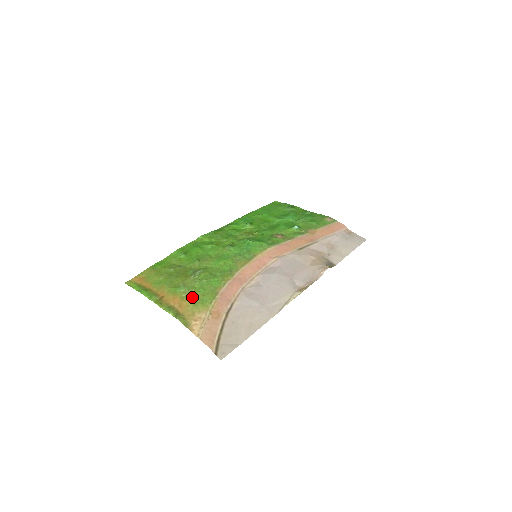
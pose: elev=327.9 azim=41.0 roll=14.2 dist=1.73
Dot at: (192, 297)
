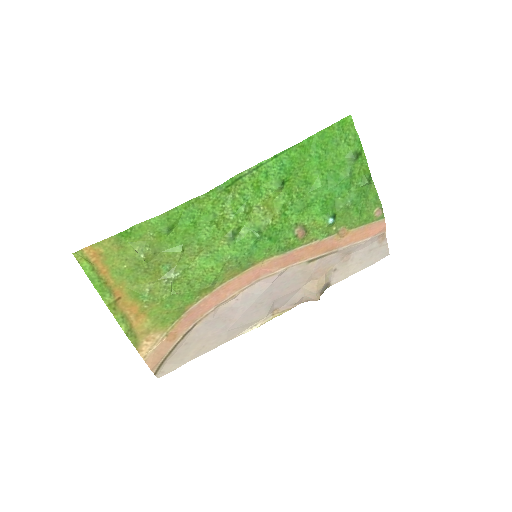
Dot at: (154, 312)
